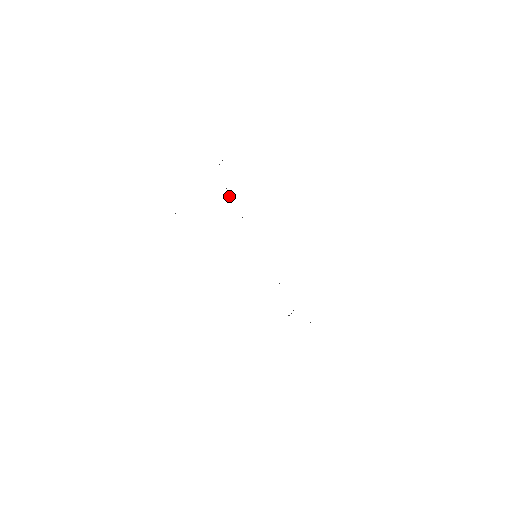
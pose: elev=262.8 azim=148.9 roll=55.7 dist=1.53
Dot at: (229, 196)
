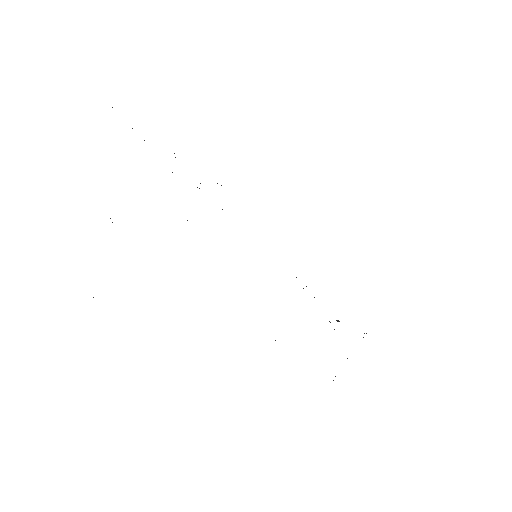
Dot at: occluded
